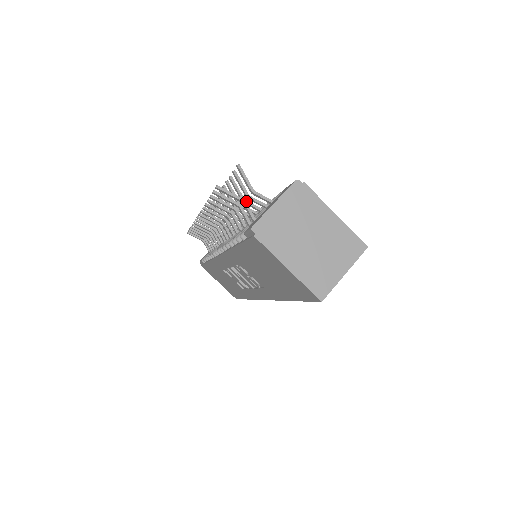
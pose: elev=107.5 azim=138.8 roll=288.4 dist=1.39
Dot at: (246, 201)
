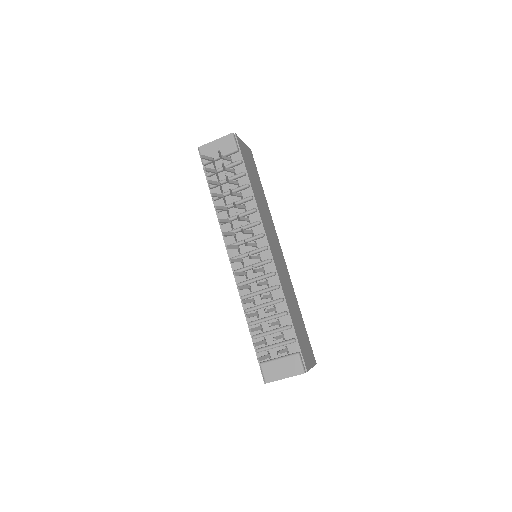
Dot at: occluded
